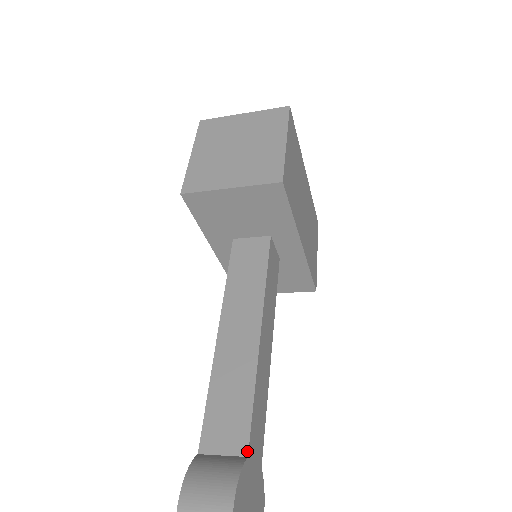
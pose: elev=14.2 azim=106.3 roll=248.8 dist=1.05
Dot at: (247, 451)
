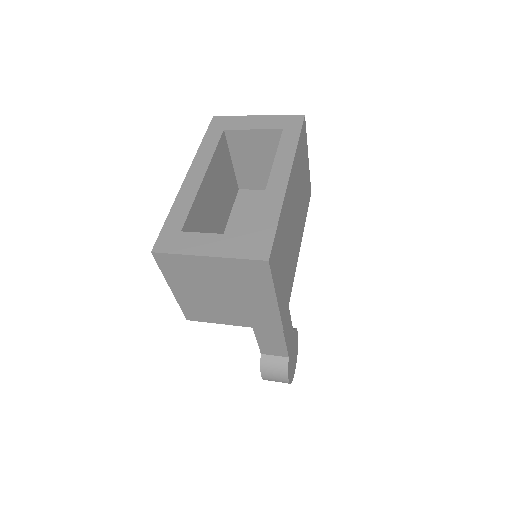
Dot at: (288, 356)
